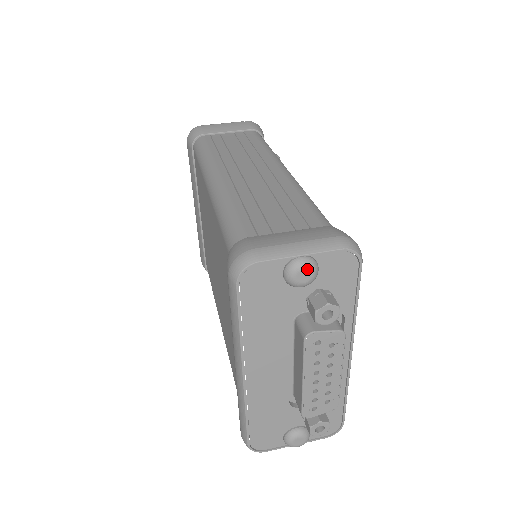
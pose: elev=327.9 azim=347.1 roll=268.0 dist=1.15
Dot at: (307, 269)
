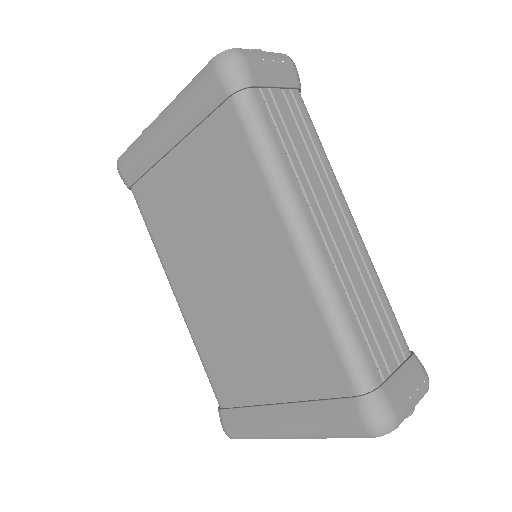
Dot at: (410, 414)
